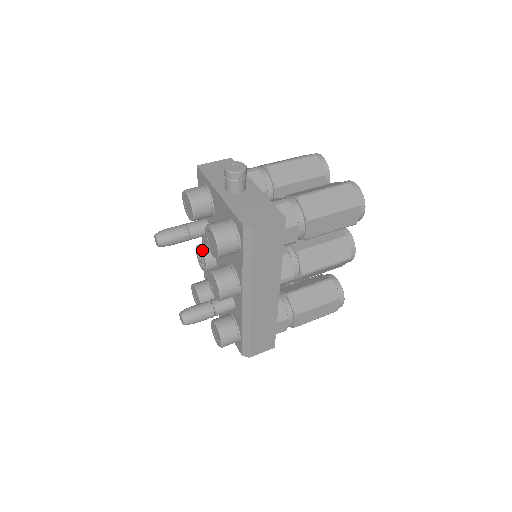
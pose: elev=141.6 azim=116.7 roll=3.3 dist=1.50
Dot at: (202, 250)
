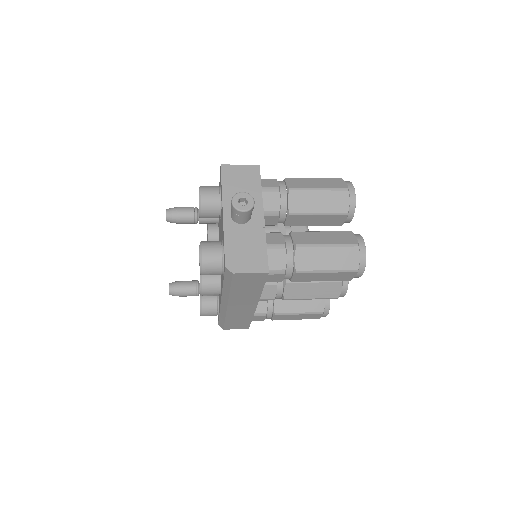
Dot at: (209, 233)
